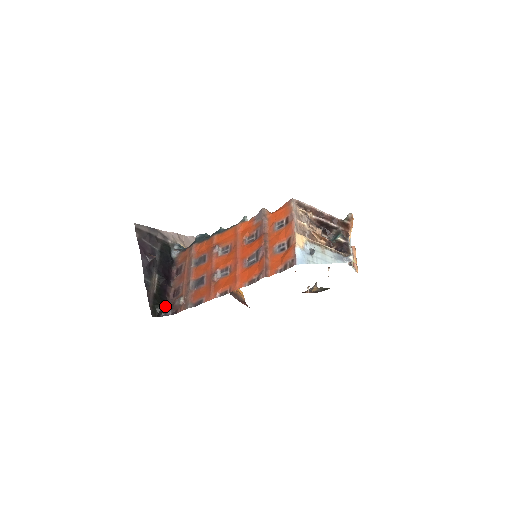
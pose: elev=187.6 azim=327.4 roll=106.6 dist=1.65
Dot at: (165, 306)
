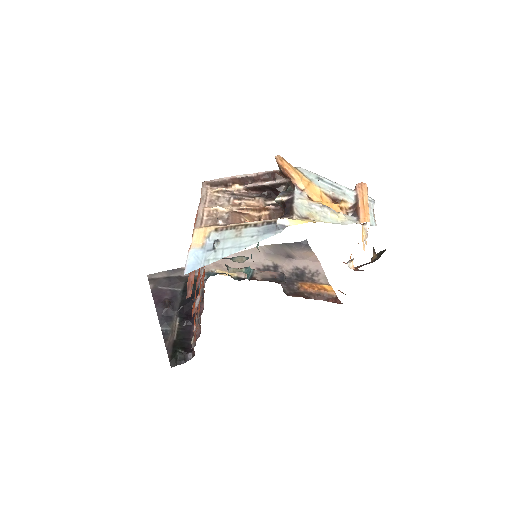
Dot at: (186, 350)
